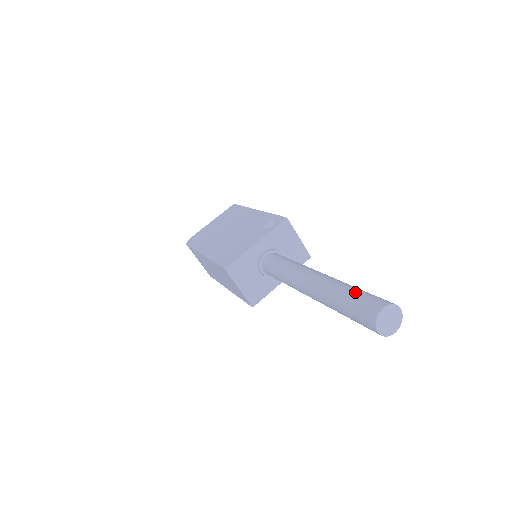
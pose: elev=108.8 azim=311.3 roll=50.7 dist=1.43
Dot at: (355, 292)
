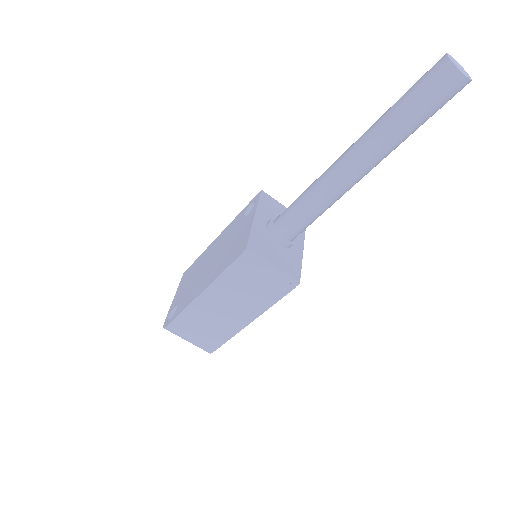
Dot at: (404, 94)
